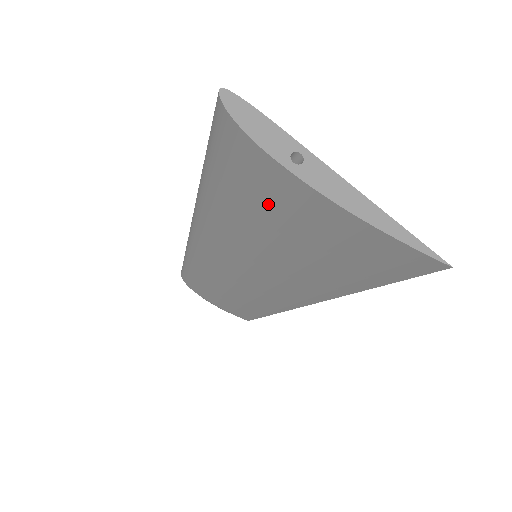
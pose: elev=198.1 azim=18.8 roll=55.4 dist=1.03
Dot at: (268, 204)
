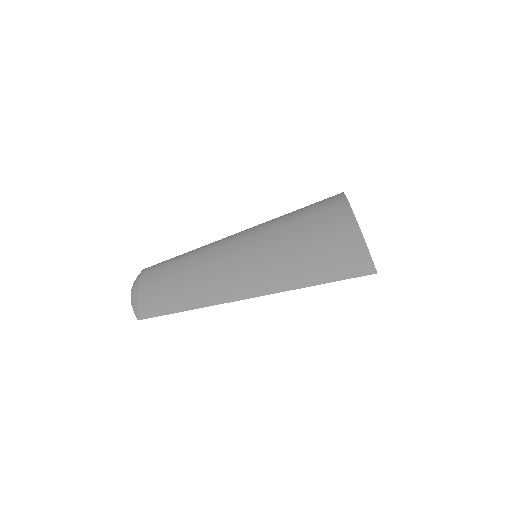
Dot at: (321, 219)
